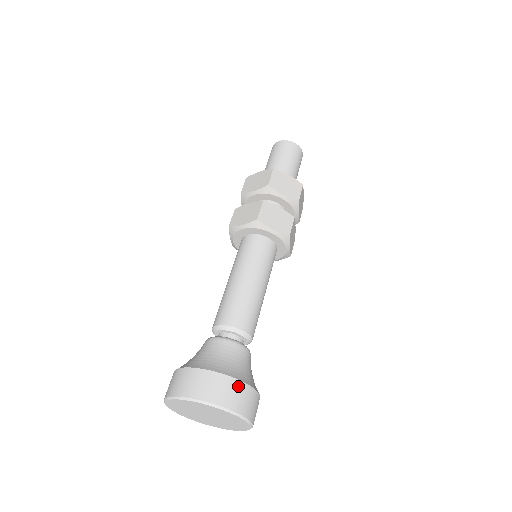
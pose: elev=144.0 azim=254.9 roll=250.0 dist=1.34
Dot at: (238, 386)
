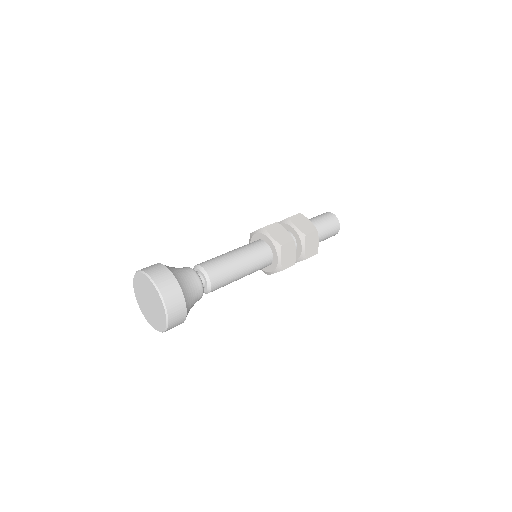
Dot at: (172, 279)
